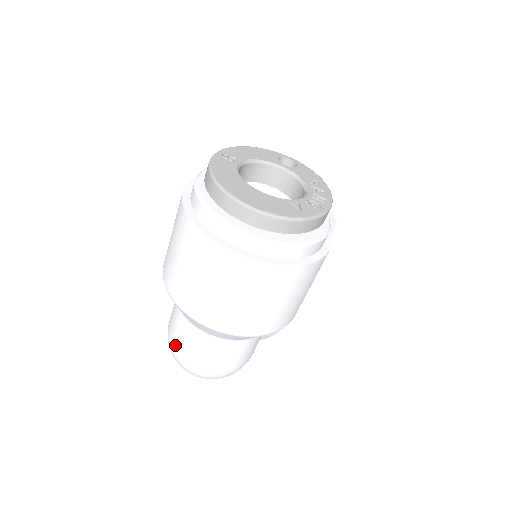
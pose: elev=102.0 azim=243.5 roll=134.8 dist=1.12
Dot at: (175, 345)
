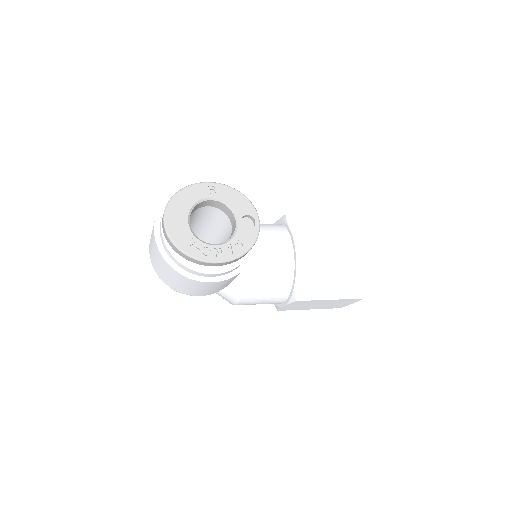
Dot at: occluded
